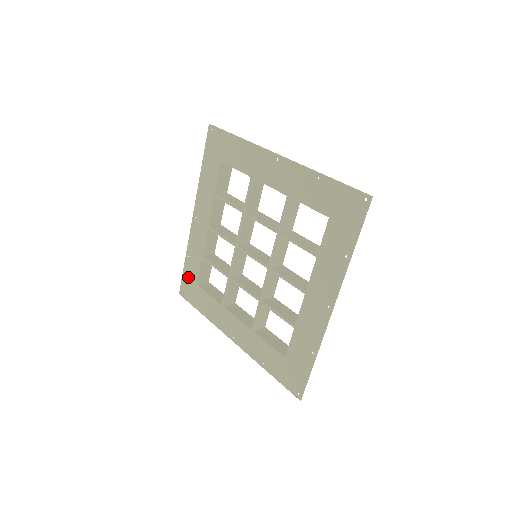
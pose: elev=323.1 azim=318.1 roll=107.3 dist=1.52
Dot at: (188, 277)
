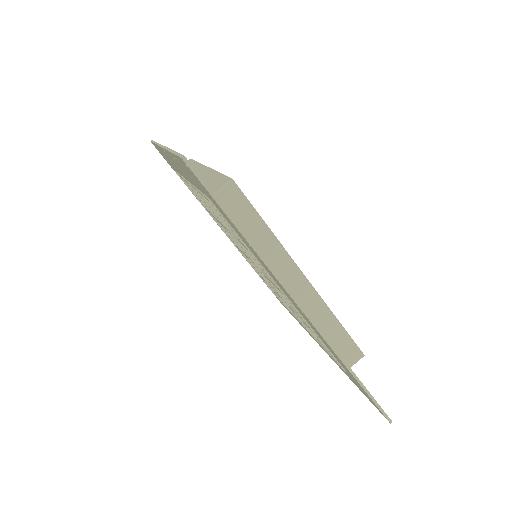
Dot at: occluded
